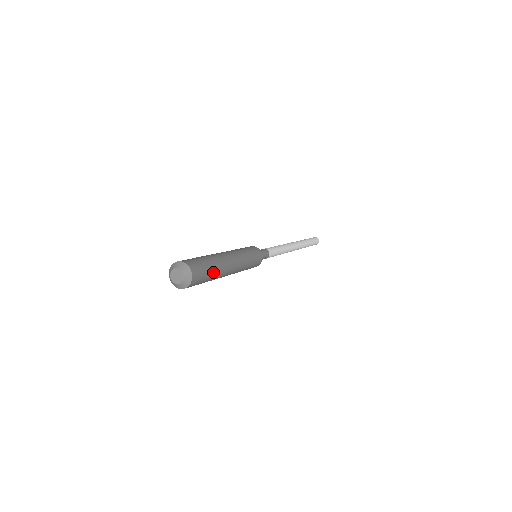
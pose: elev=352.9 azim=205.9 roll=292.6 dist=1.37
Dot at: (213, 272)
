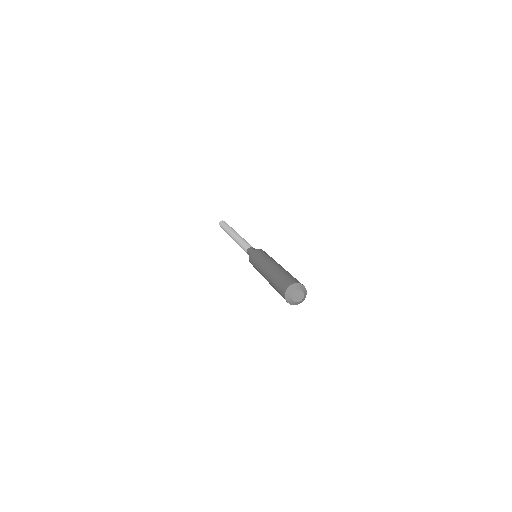
Dot at: occluded
